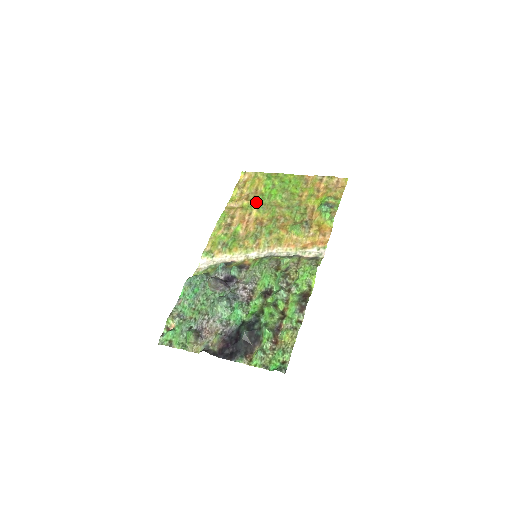
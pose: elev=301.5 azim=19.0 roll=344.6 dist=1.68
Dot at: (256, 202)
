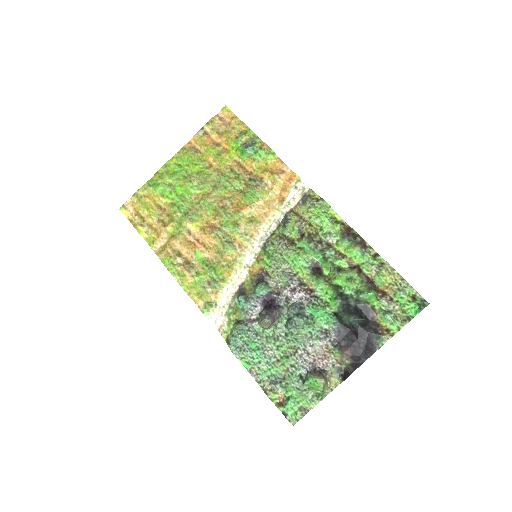
Dot at: (178, 217)
